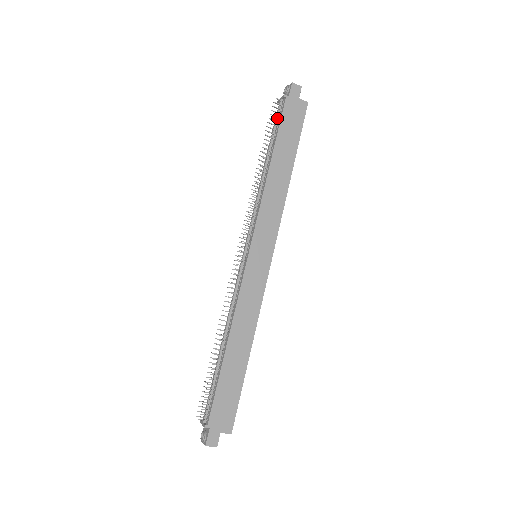
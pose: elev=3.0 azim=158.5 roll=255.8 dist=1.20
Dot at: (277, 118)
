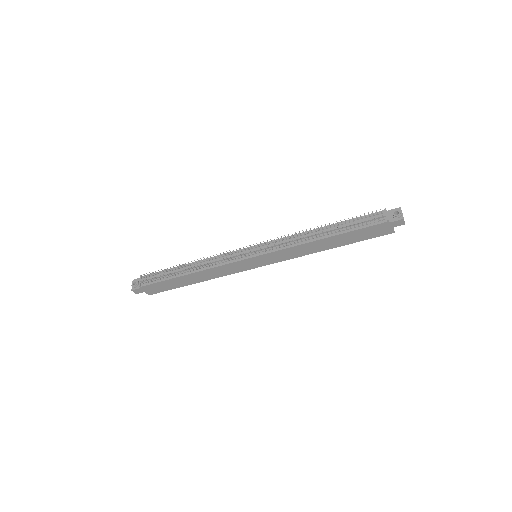
Dot at: (367, 221)
